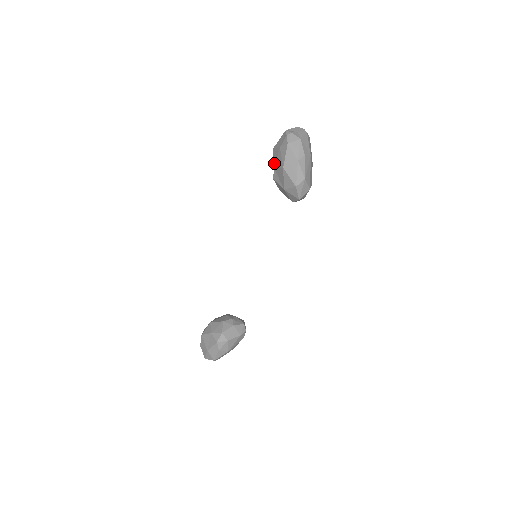
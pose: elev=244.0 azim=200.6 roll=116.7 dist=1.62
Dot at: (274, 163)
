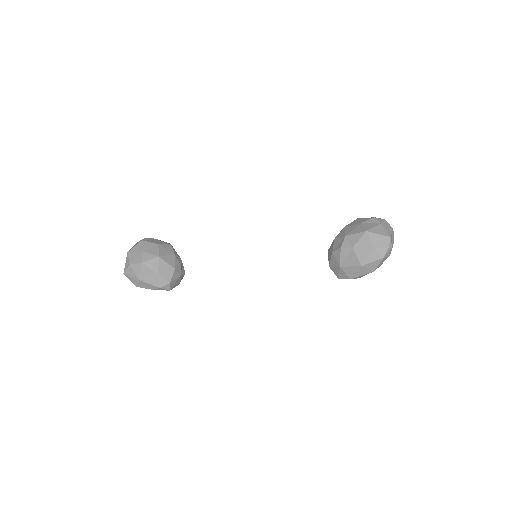
Dot at: (356, 245)
